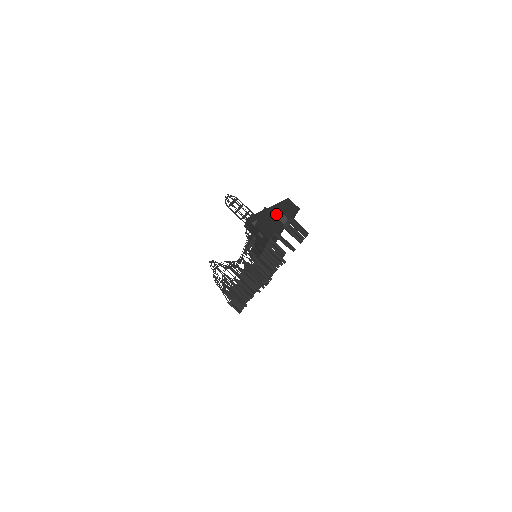
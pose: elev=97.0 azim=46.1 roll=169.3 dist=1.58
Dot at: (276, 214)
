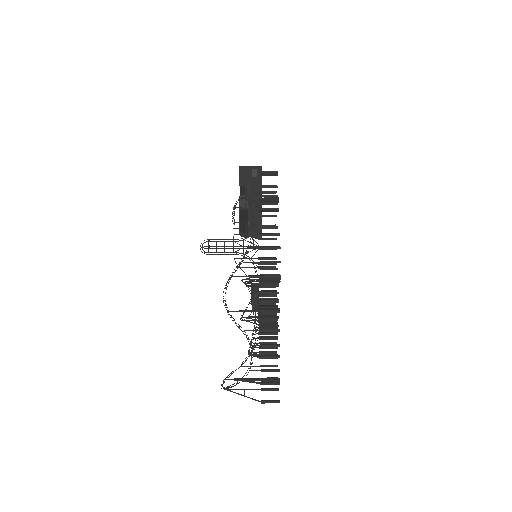
Dot at: occluded
